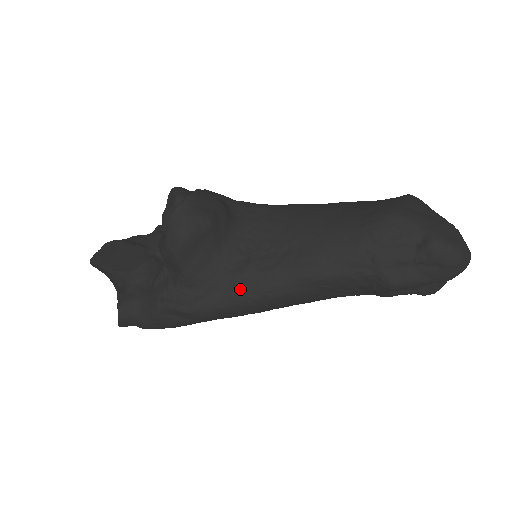
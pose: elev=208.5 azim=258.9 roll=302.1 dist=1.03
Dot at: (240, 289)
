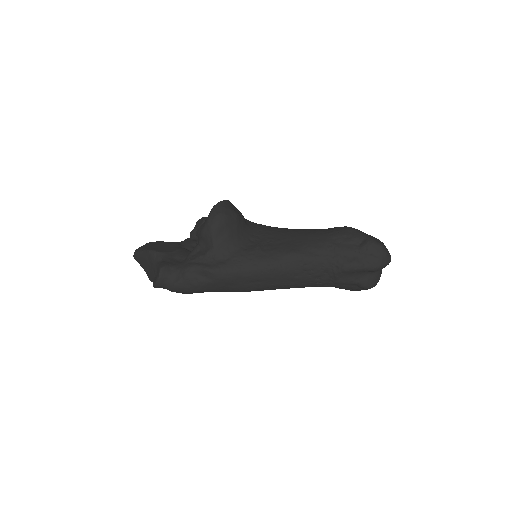
Dot at: (249, 260)
